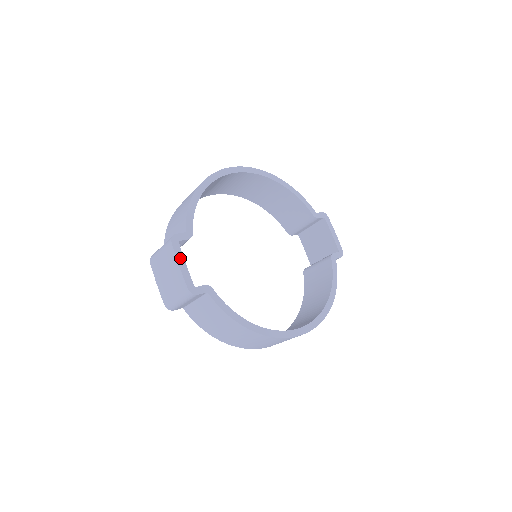
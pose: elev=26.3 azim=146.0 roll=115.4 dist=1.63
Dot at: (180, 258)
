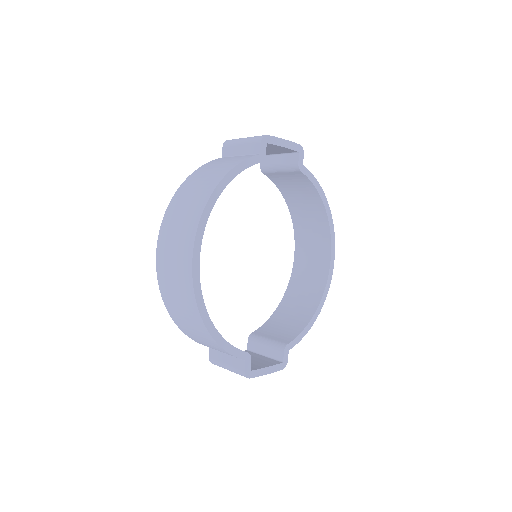
Dot at: (262, 372)
